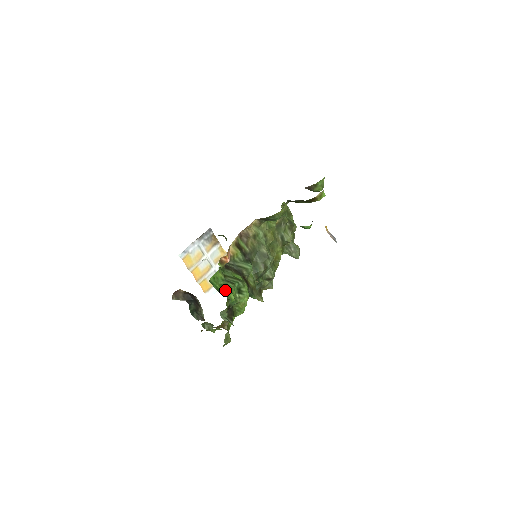
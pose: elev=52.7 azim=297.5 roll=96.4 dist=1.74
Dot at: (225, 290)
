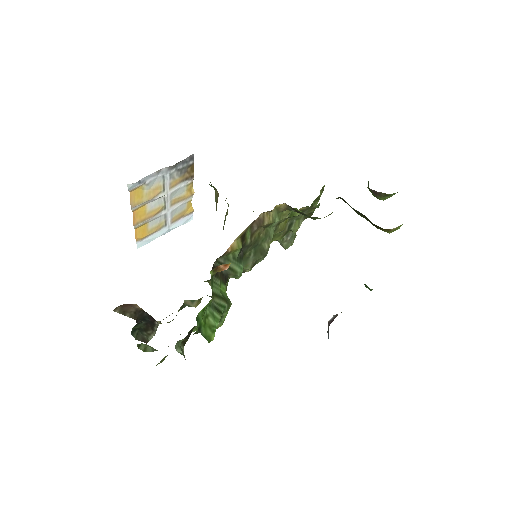
Dot at: (208, 327)
